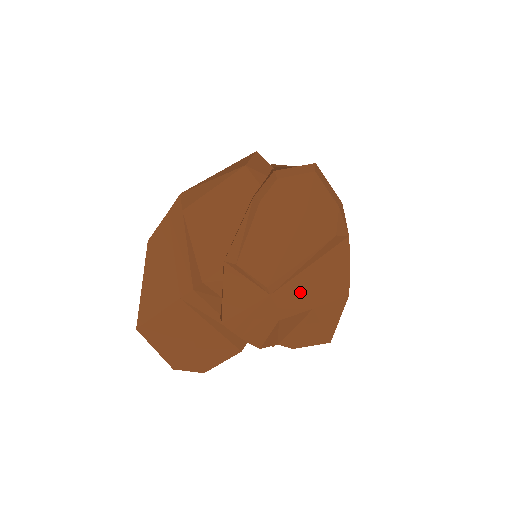
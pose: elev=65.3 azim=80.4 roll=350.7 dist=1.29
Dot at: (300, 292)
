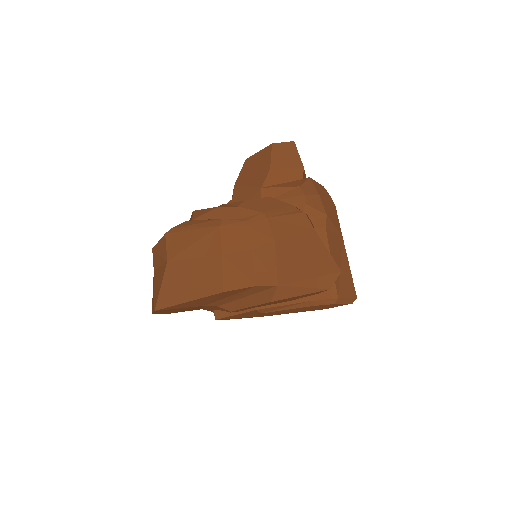
Dot at: occluded
